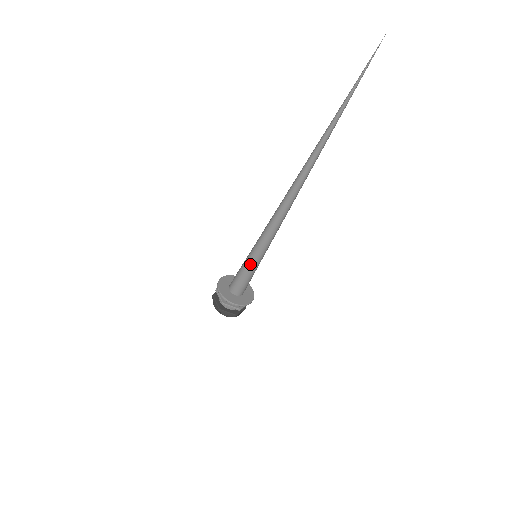
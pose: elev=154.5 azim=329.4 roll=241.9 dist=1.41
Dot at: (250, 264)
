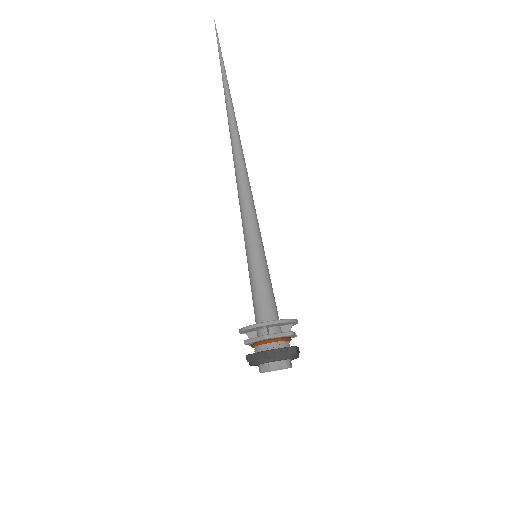
Dot at: (257, 263)
